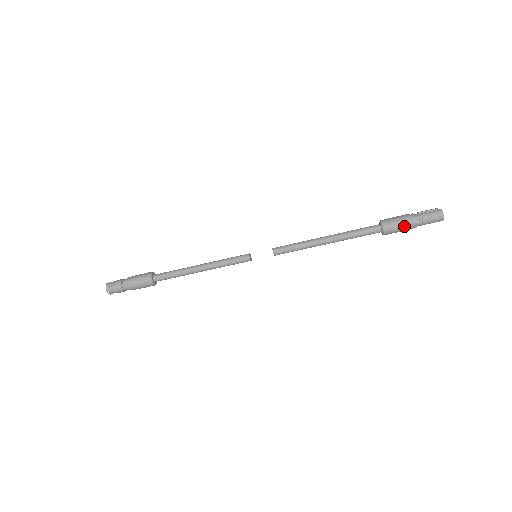
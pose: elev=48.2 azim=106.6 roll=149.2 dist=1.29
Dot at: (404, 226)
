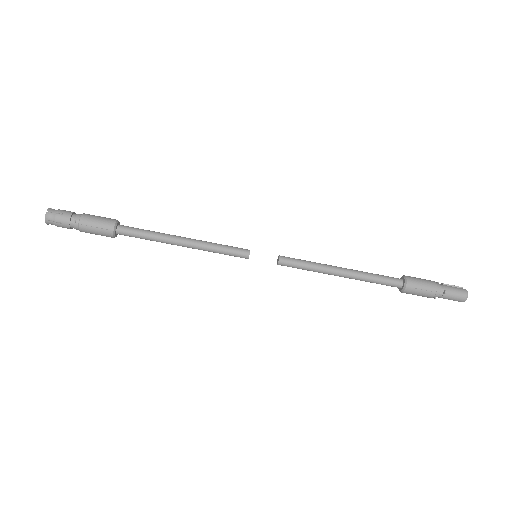
Dot at: (428, 291)
